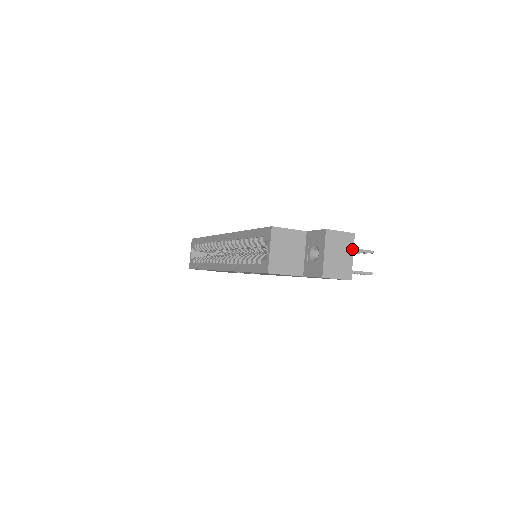
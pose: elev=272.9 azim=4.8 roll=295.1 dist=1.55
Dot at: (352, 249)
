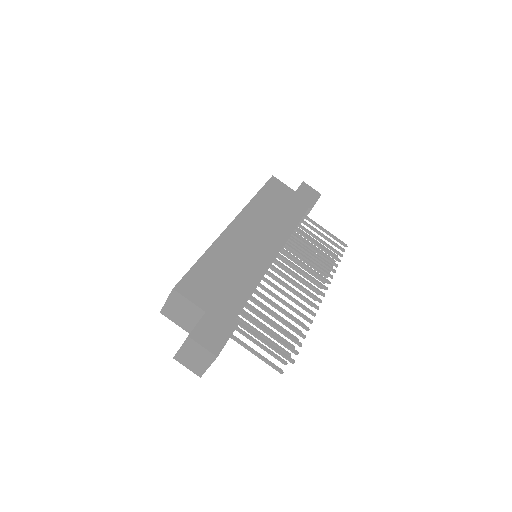
Dot at: (210, 363)
